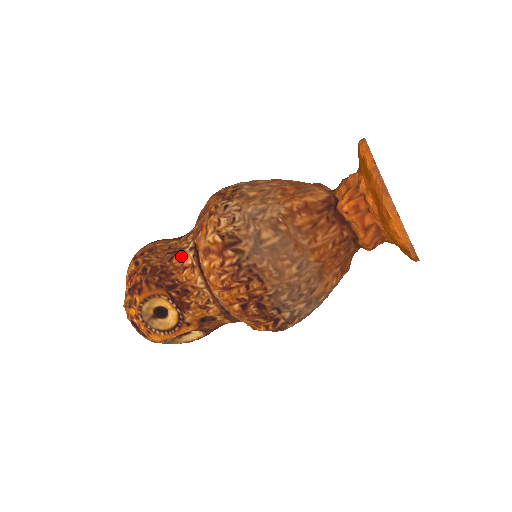
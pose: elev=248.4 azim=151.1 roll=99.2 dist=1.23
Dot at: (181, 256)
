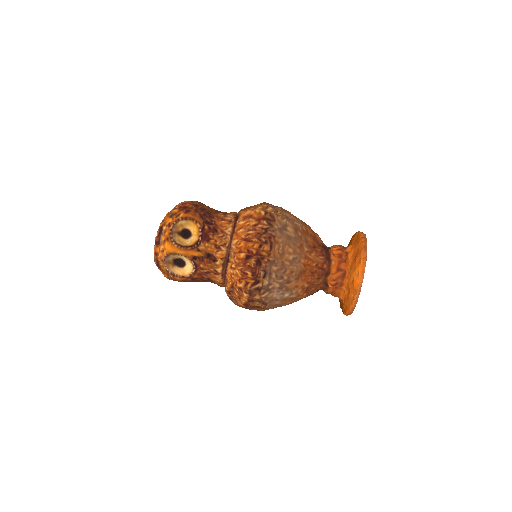
Dot at: (224, 214)
